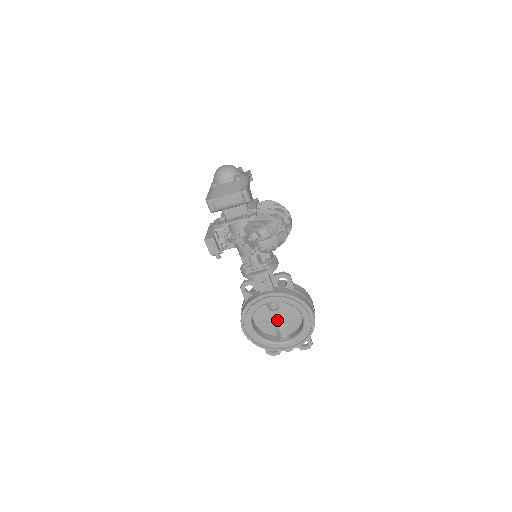
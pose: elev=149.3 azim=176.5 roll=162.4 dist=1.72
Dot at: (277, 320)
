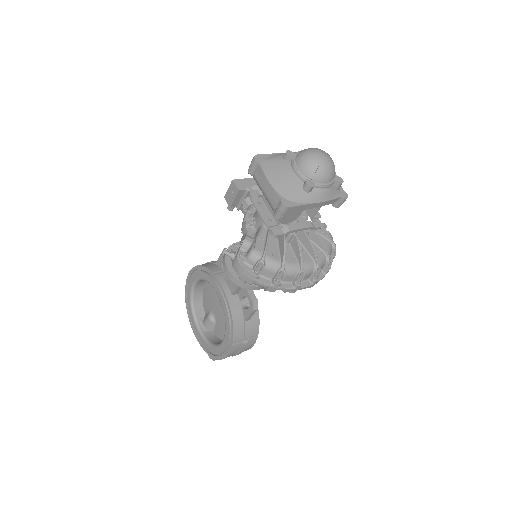
Dot at: (216, 310)
